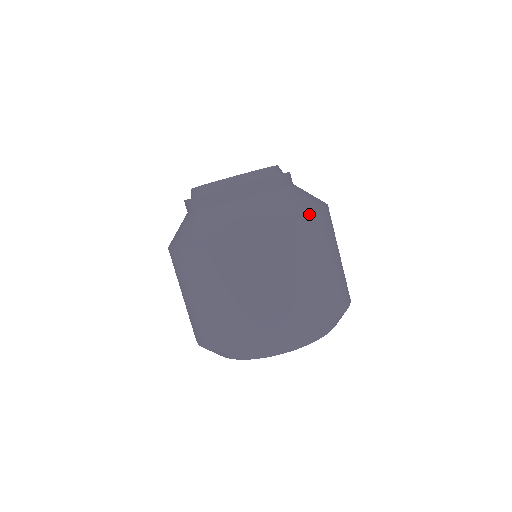
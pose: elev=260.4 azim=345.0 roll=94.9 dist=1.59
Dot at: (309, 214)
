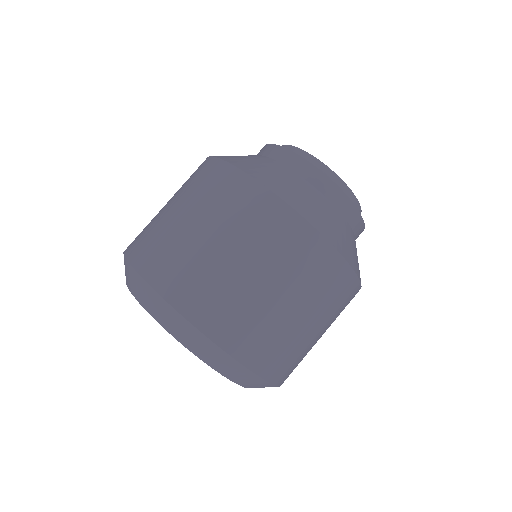
Dot at: occluded
